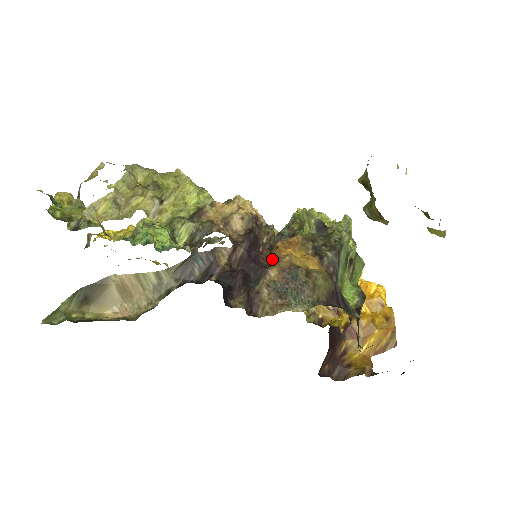
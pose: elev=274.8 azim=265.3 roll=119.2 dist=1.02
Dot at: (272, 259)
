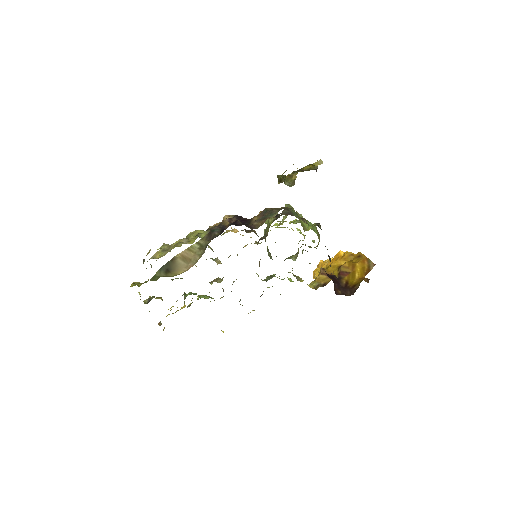
Dot at: occluded
